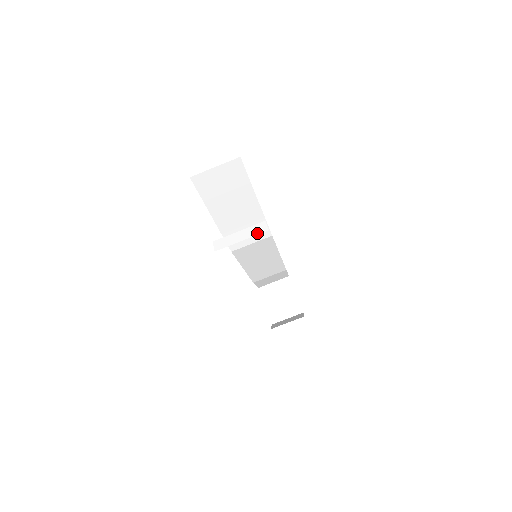
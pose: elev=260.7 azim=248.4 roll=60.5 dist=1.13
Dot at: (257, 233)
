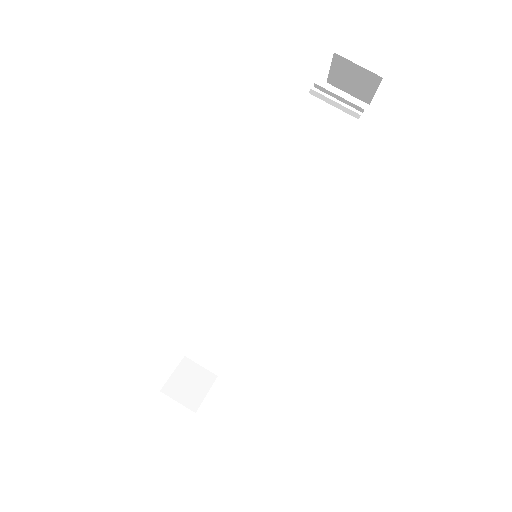
Dot at: occluded
